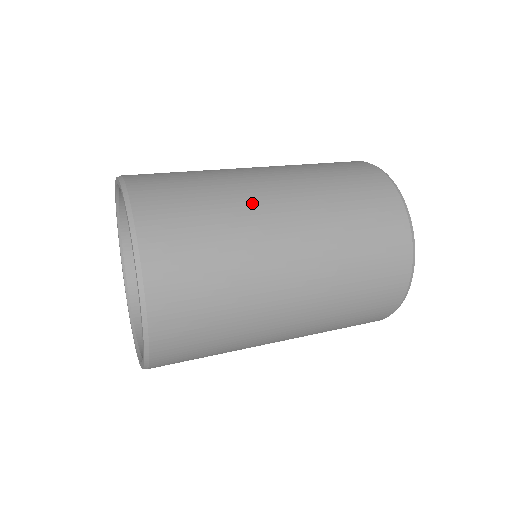
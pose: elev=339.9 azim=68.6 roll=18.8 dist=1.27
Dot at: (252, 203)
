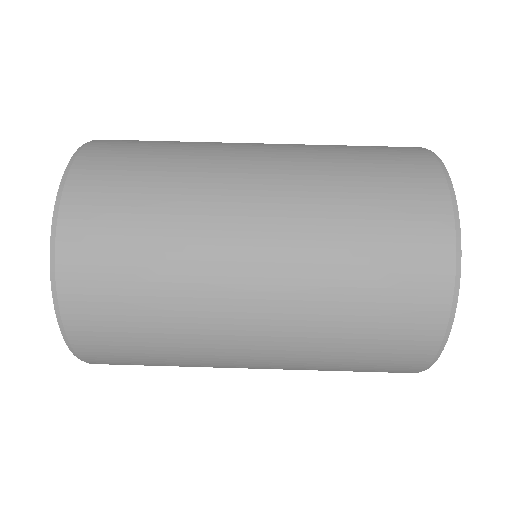
Dot at: (218, 175)
